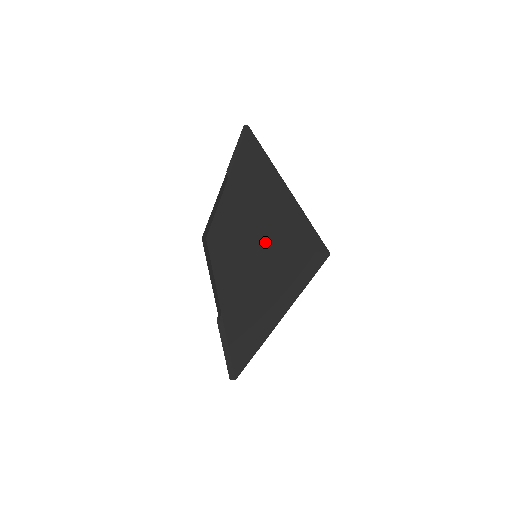
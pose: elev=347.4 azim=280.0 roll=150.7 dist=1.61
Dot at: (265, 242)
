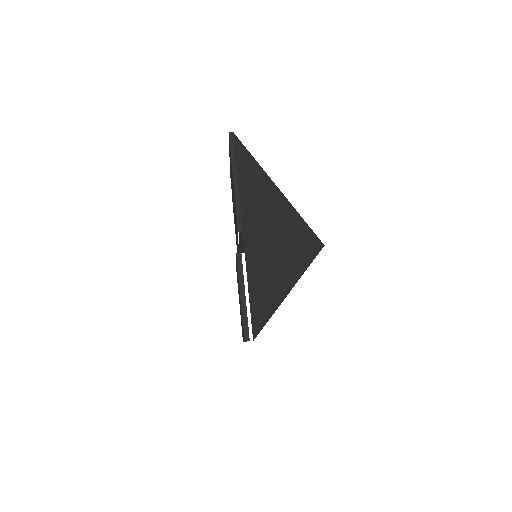
Dot at: (285, 292)
